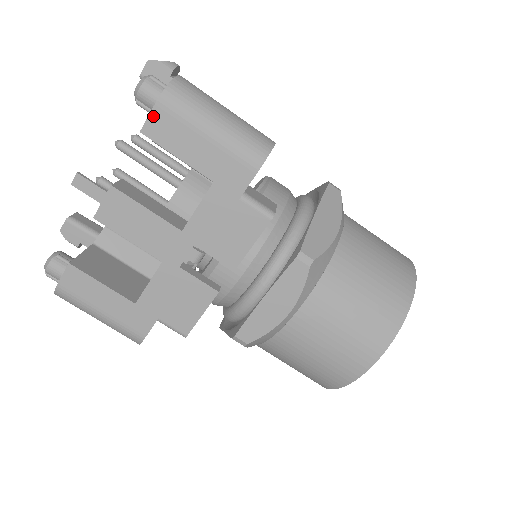
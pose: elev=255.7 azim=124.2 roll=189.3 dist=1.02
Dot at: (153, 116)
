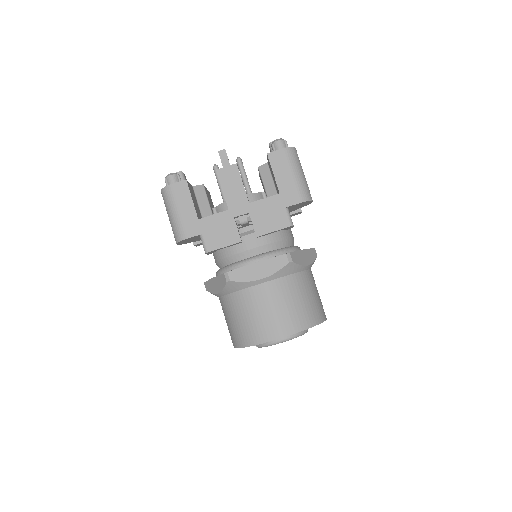
Dot at: (277, 152)
